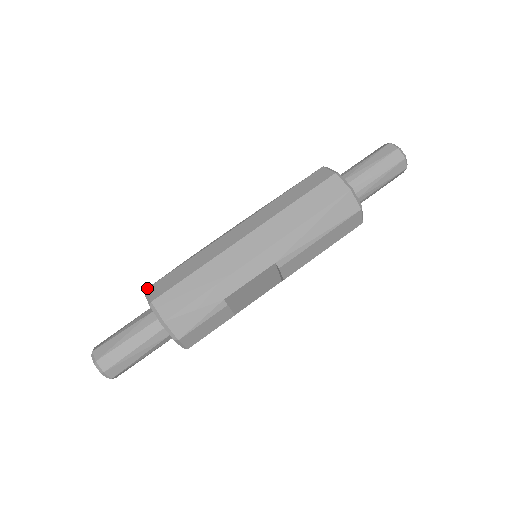
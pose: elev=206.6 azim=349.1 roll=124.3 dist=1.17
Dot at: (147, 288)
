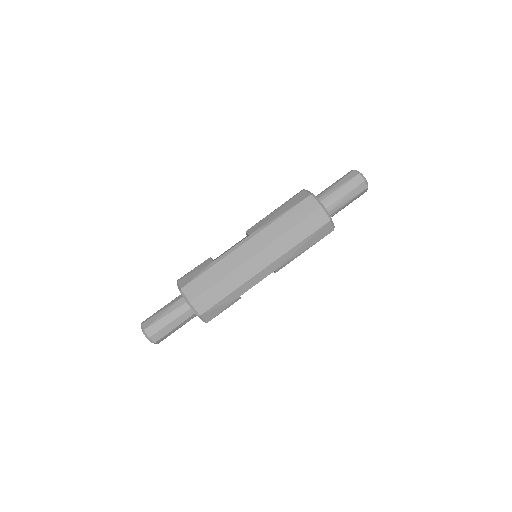
Dot at: (182, 288)
